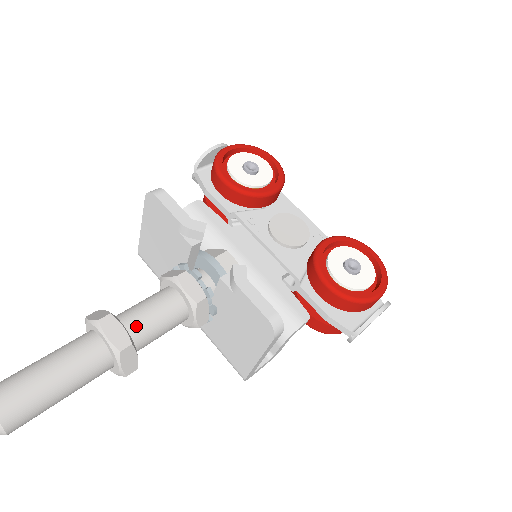
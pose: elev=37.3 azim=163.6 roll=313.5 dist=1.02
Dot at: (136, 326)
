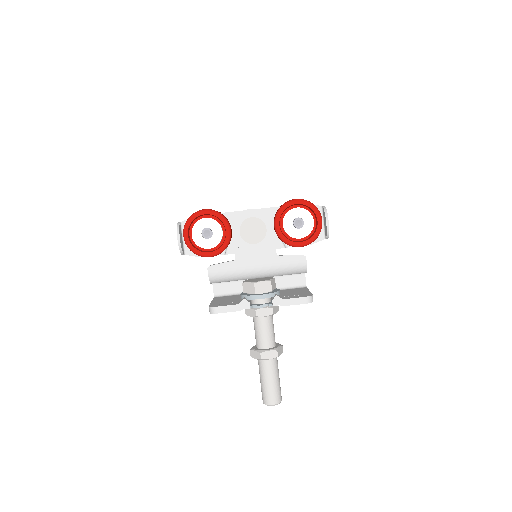
Dot at: (268, 343)
